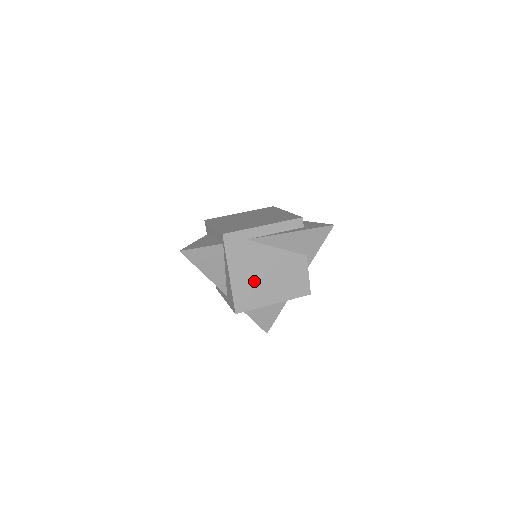
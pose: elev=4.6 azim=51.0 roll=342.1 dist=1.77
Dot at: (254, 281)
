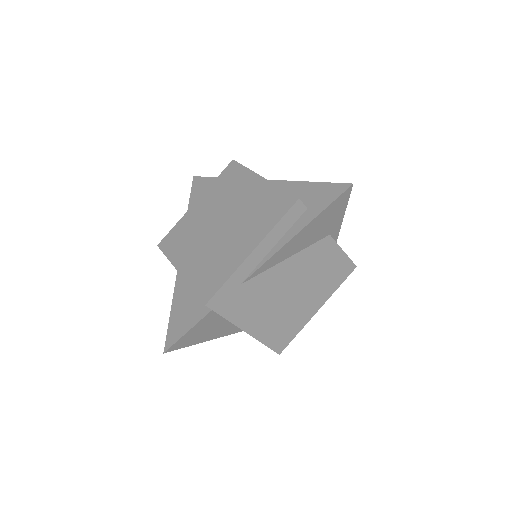
Dot at: (280, 312)
